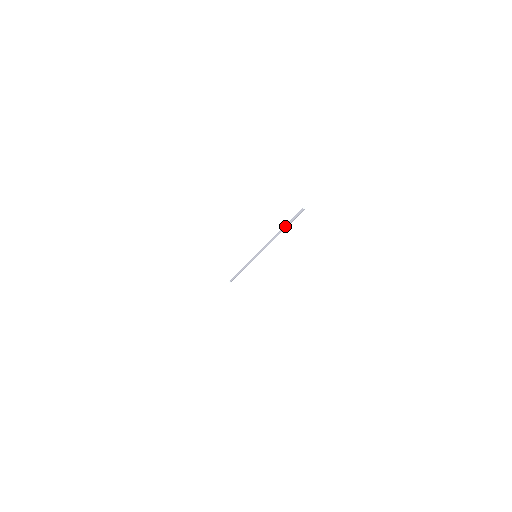
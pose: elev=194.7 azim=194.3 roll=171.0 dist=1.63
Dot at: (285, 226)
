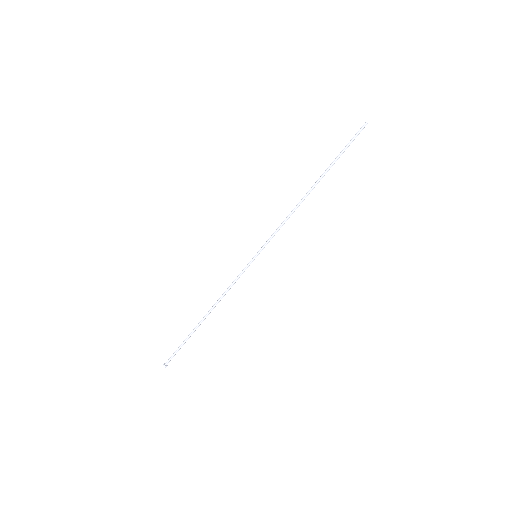
Dot at: (331, 163)
